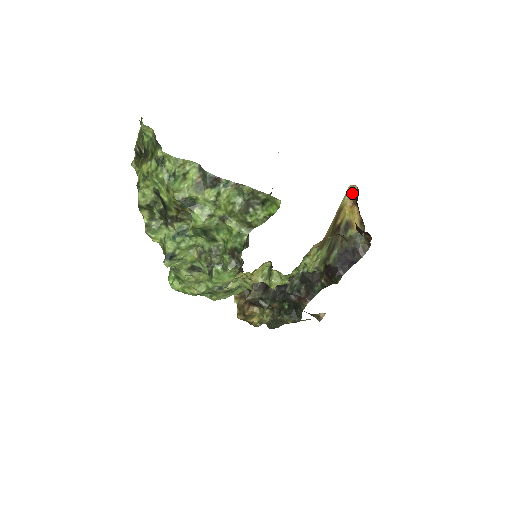
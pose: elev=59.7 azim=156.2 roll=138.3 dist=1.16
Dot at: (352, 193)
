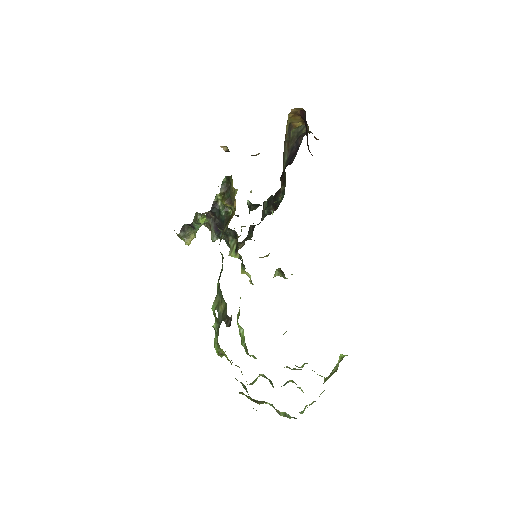
Dot at: (296, 111)
